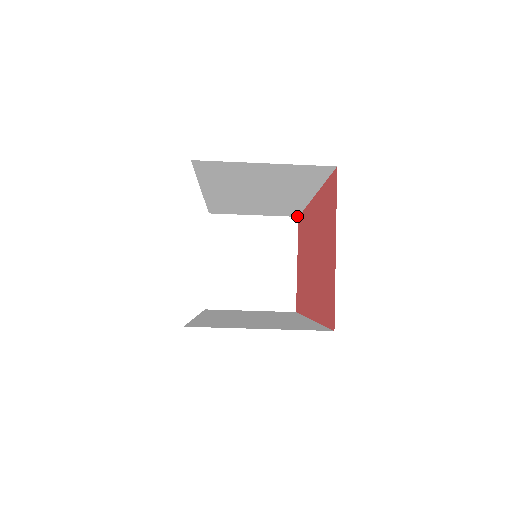
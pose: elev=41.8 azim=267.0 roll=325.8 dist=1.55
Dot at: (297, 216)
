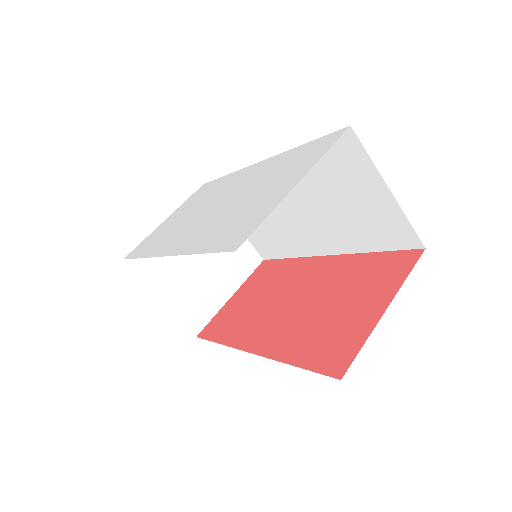
Dot at: (264, 258)
